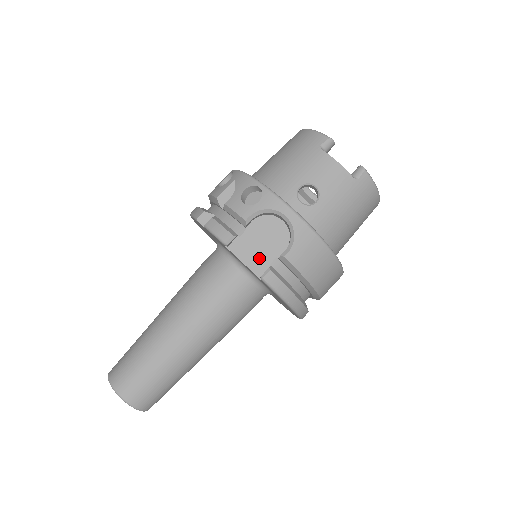
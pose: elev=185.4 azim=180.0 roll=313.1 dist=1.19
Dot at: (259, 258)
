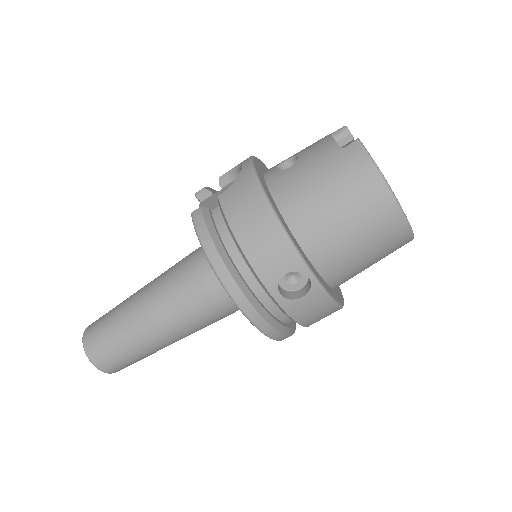
Dot at: (210, 207)
